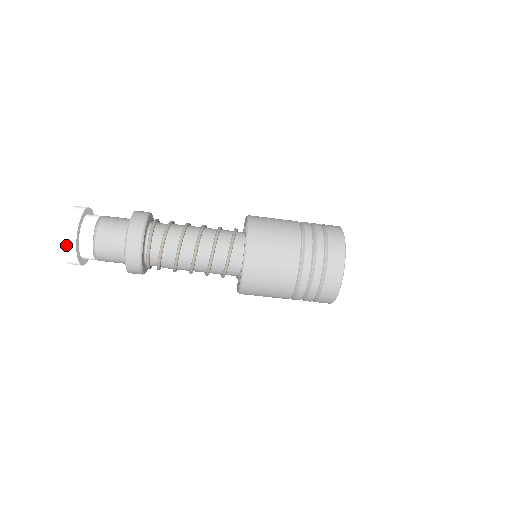
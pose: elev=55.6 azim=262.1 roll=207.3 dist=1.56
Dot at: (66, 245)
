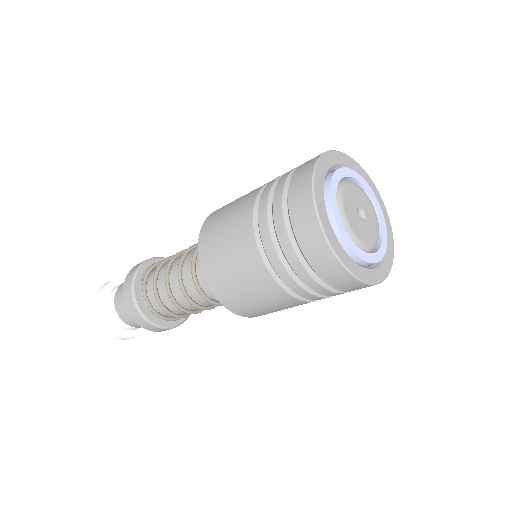
Dot at: occluded
